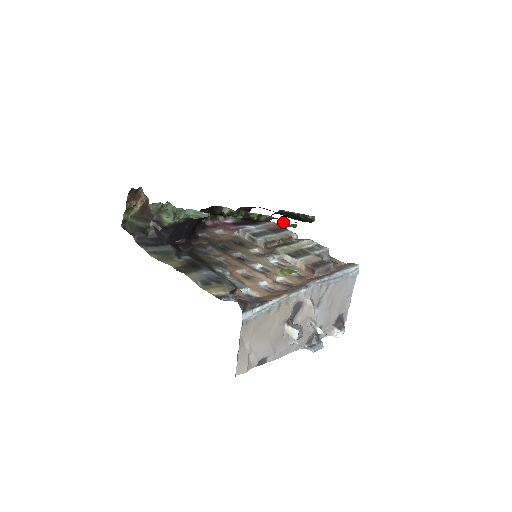
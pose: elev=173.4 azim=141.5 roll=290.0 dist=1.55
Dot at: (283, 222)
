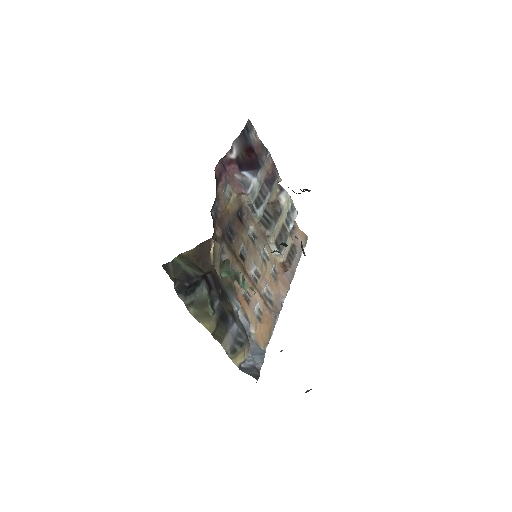
Dot at: (302, 246)
